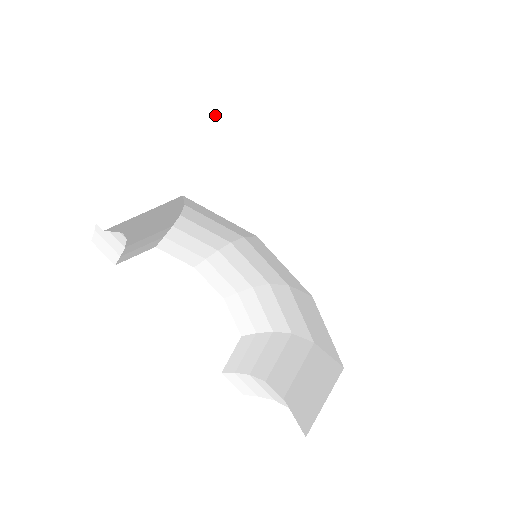
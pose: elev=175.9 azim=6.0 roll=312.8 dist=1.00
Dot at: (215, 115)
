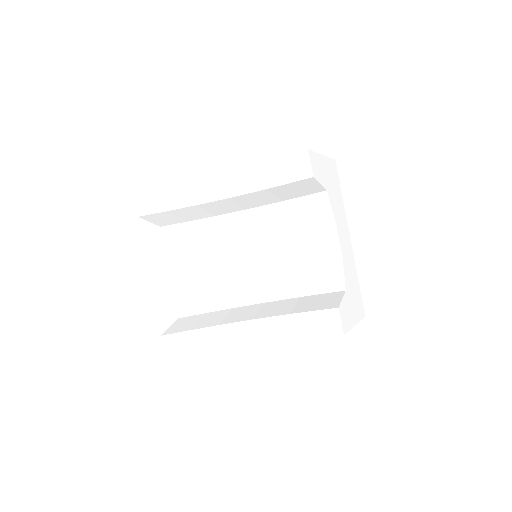
Dot at: (333, 178)
